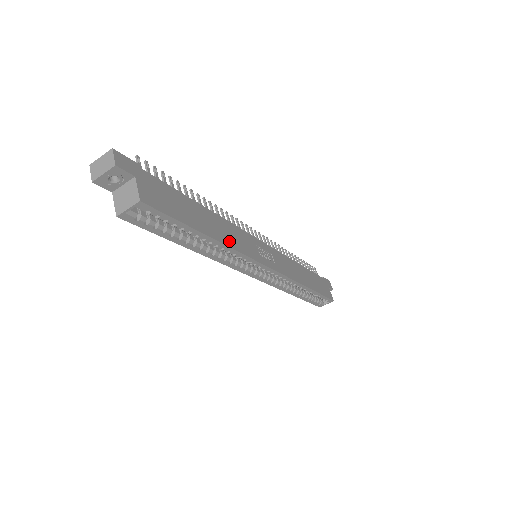
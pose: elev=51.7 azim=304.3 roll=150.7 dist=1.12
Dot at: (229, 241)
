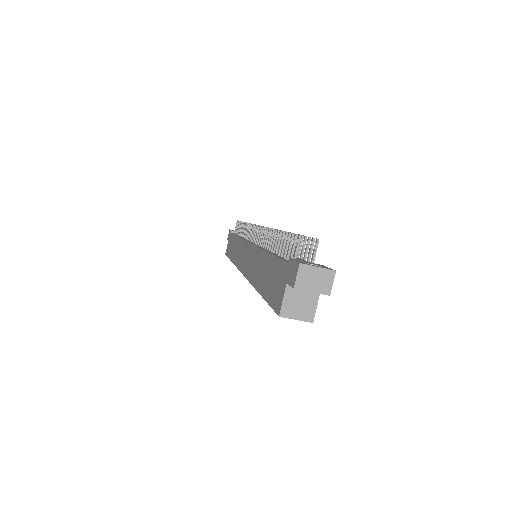
Dot at: occluded
